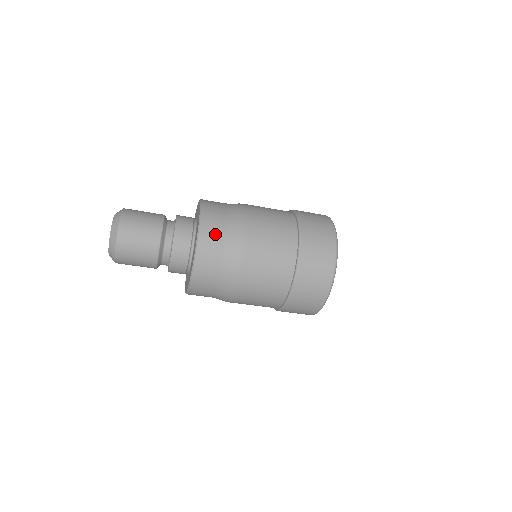
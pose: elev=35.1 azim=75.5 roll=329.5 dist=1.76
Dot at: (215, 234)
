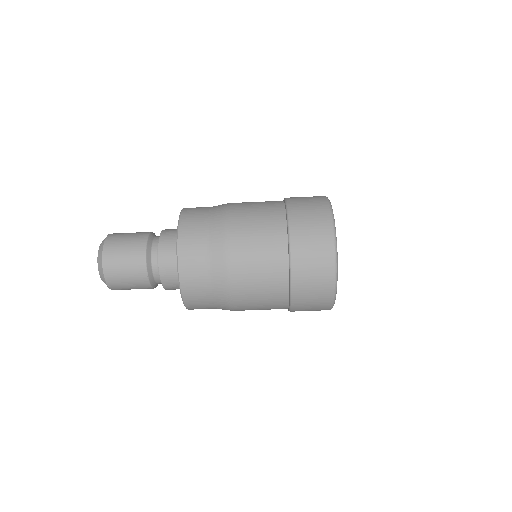
Dot at: (199, 209)
